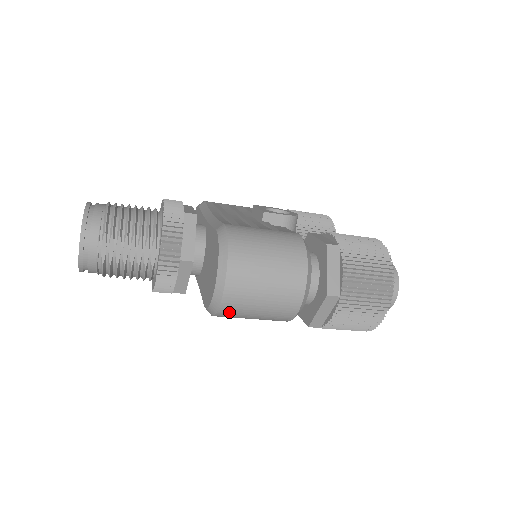
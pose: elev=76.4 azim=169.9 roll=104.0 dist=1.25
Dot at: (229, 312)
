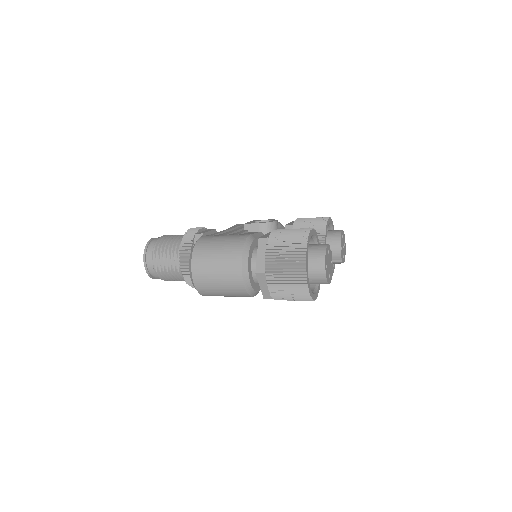
Dot at: (205, 291)
